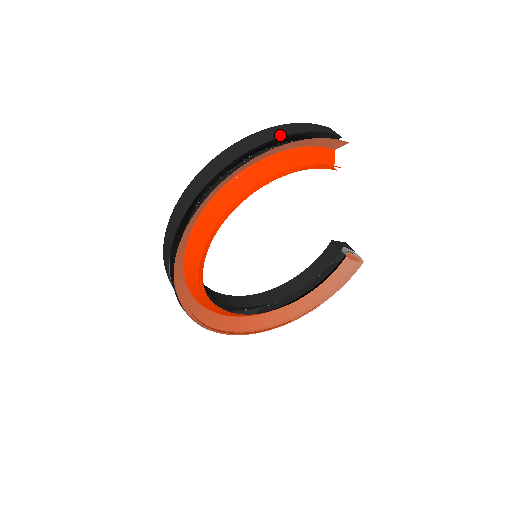
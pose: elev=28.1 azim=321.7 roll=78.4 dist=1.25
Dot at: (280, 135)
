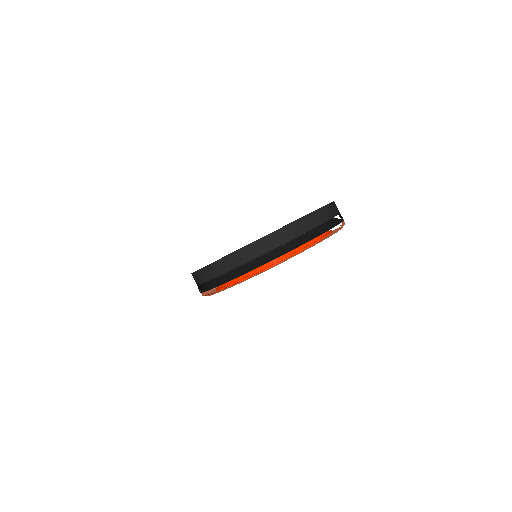
Dot at: (336, 213)
